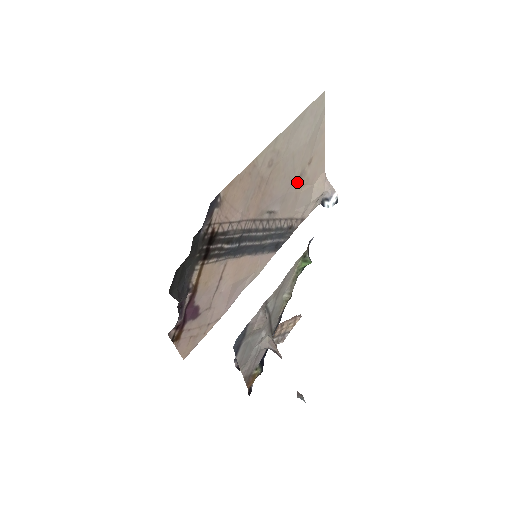
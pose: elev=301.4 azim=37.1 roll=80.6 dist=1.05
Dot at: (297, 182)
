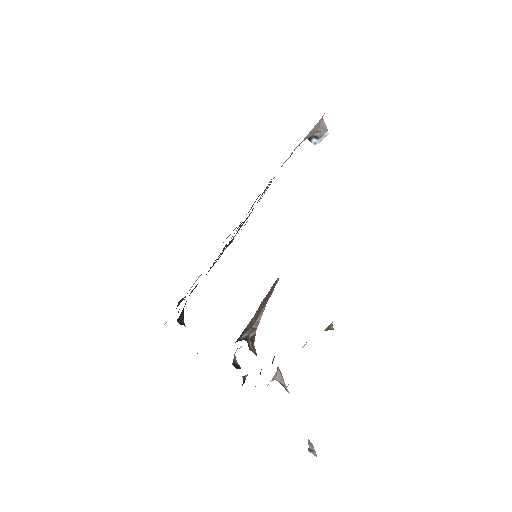
Dot at: occluded
